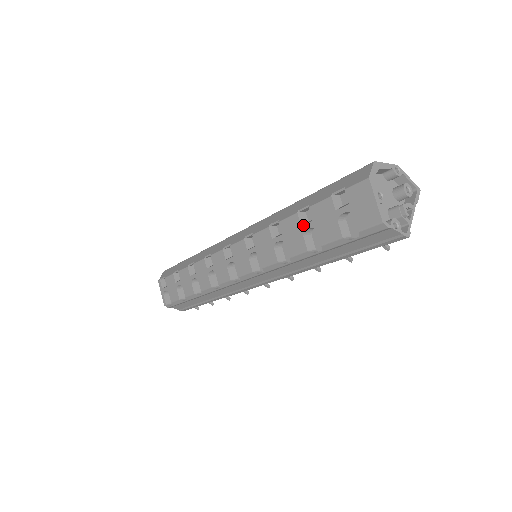
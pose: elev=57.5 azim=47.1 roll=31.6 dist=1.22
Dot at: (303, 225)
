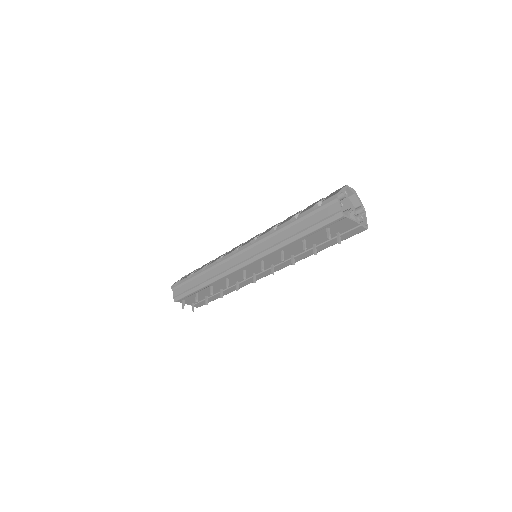
Dot at: (299, 212)
